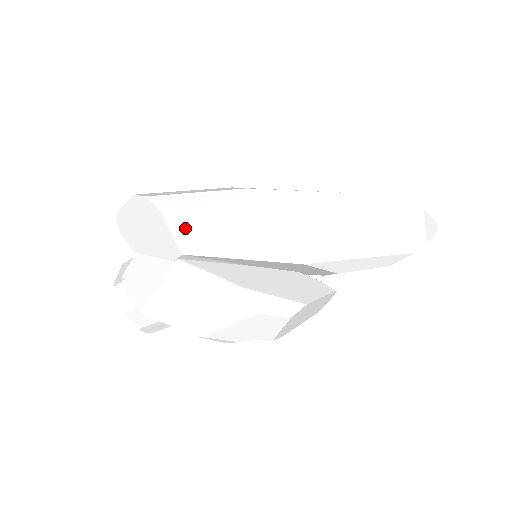
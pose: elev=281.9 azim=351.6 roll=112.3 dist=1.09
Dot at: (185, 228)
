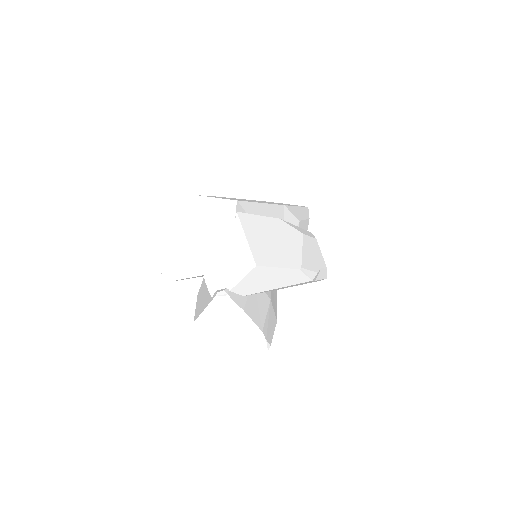
Dot at: occluded
